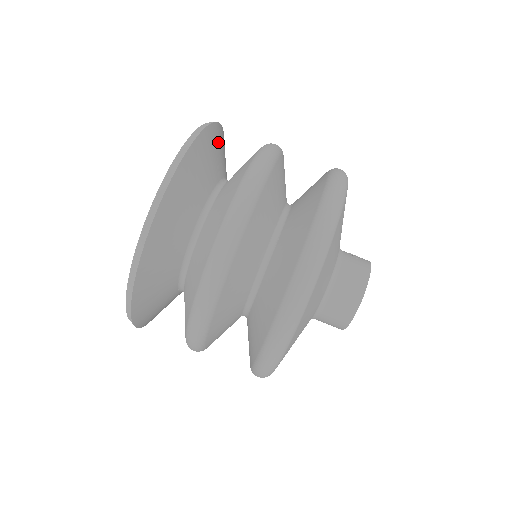
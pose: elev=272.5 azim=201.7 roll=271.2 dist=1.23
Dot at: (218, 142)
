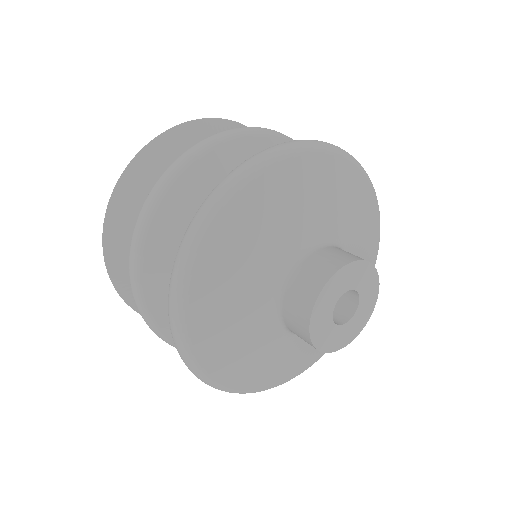
Dot at: occluded
